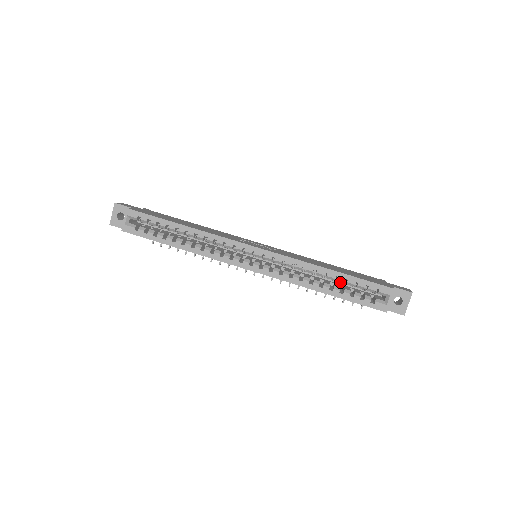
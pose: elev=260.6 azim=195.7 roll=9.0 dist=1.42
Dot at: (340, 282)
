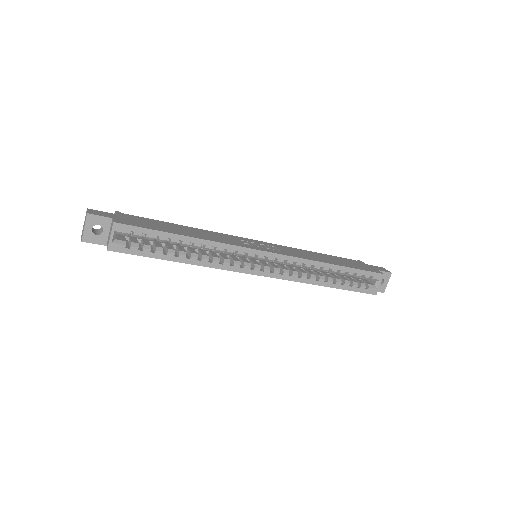
Dot at: (341, 274)
